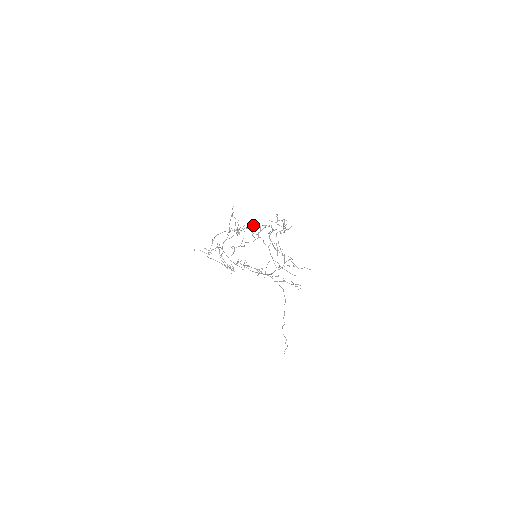
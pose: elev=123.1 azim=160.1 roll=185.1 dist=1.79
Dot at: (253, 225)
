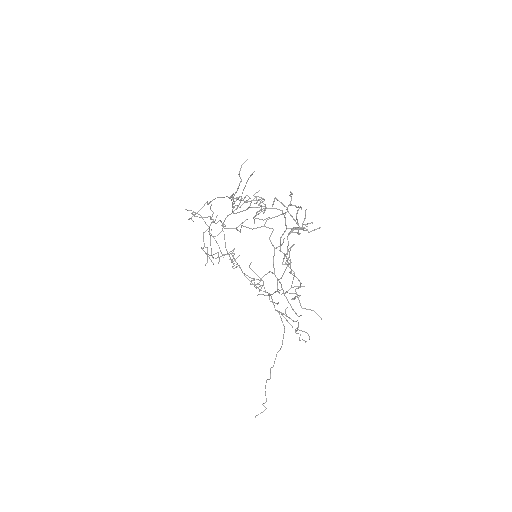
Dot at: (259, 200)
